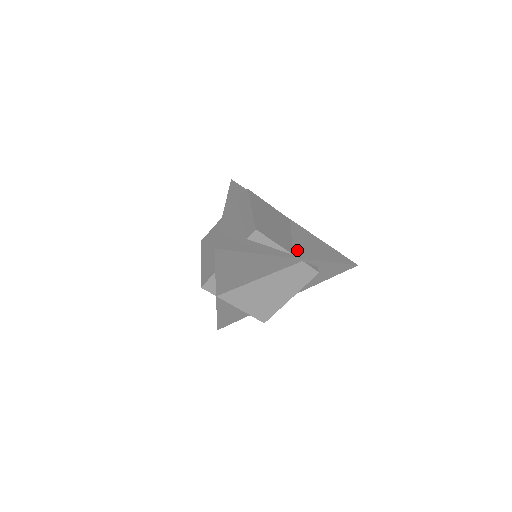
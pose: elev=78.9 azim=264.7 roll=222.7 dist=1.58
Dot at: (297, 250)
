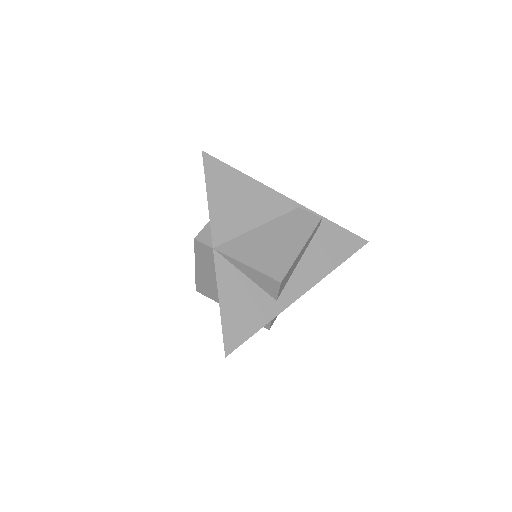
Dot at: occluded
